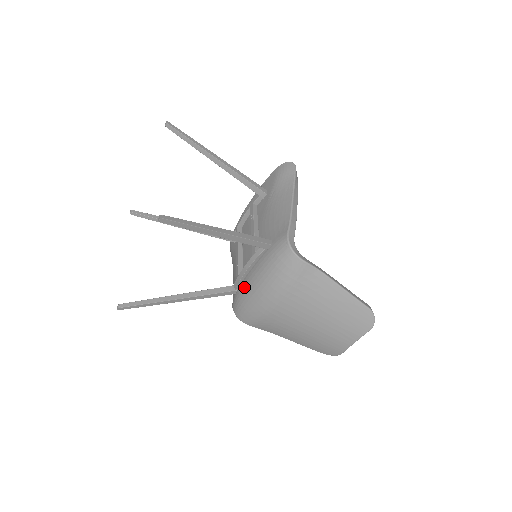
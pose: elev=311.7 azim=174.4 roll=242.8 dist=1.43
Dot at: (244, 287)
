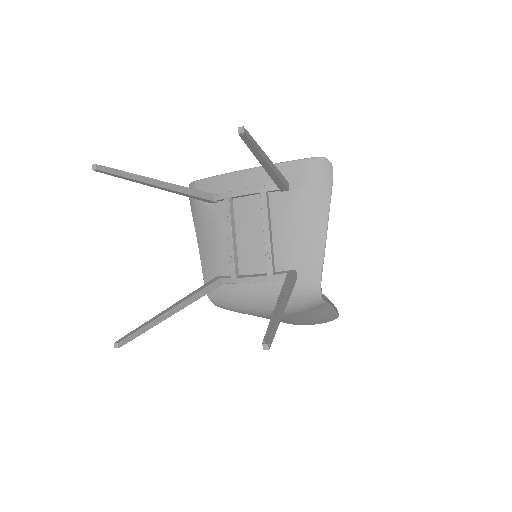
Dot at: (239, 291)
